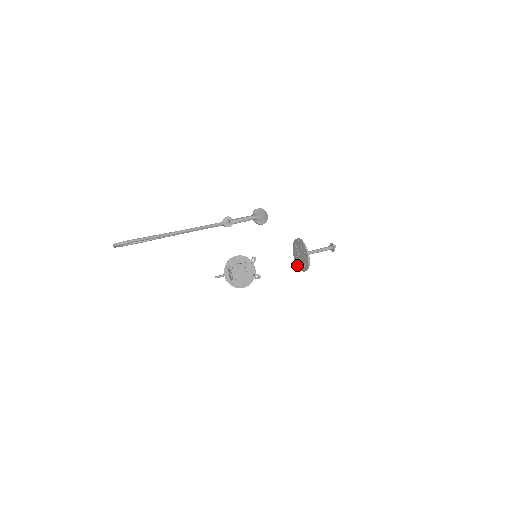
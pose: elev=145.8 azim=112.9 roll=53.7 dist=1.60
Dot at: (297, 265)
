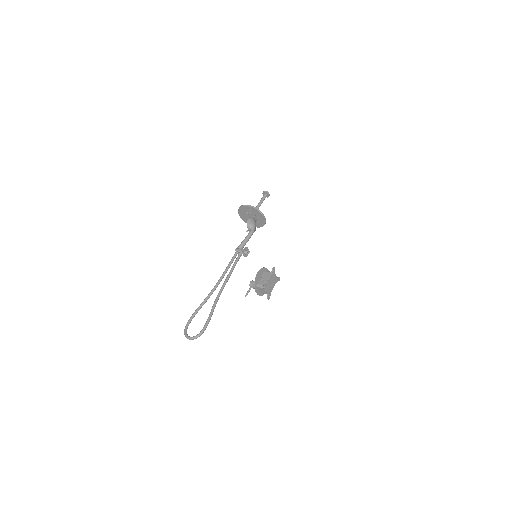
Dot at: (245, 222)
